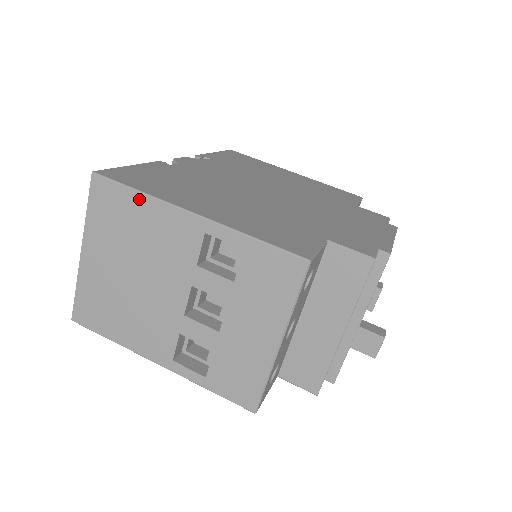
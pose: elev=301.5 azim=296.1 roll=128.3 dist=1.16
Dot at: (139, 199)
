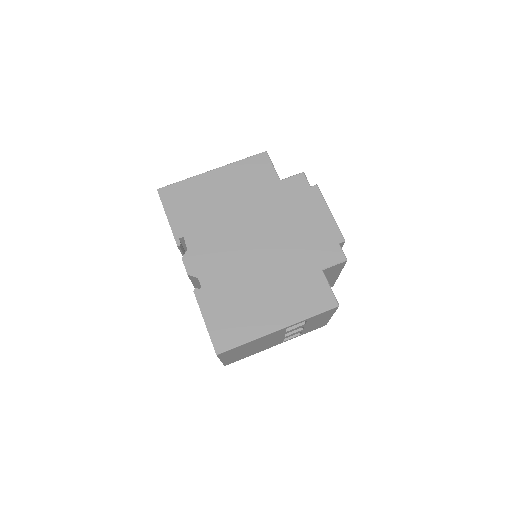
Dot at: occluded
